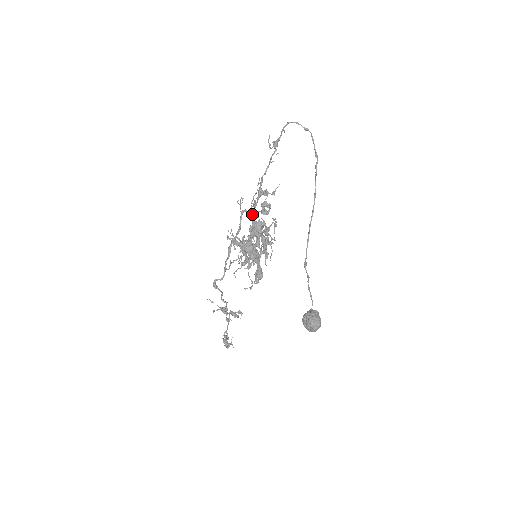
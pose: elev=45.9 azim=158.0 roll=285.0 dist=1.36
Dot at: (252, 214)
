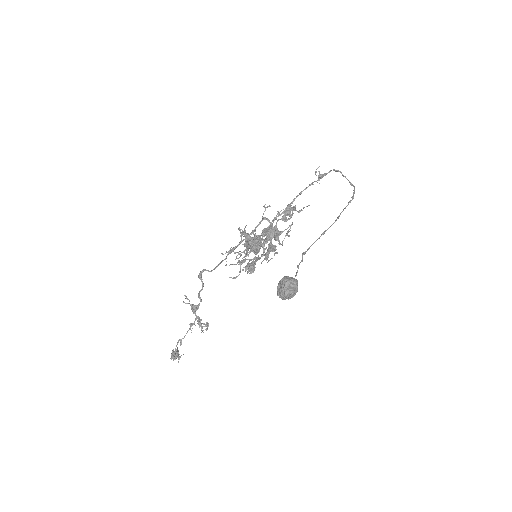
Dot at: (271, 223)
